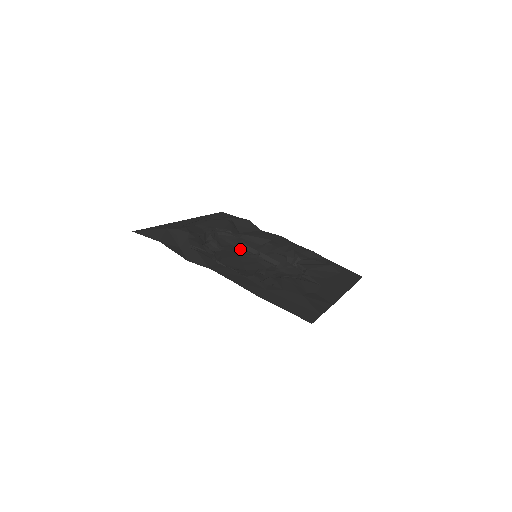
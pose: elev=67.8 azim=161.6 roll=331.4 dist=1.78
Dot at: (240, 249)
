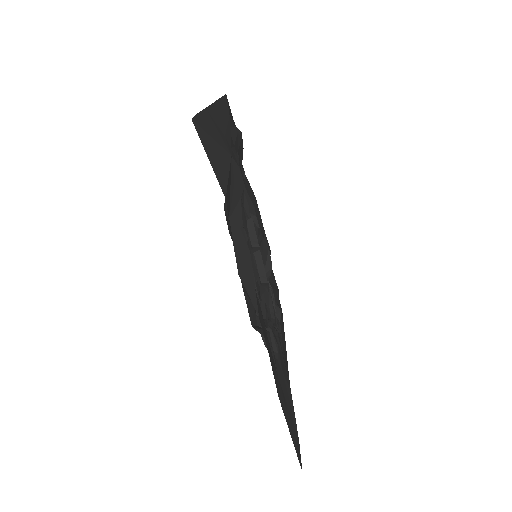
Dot at: occluded
